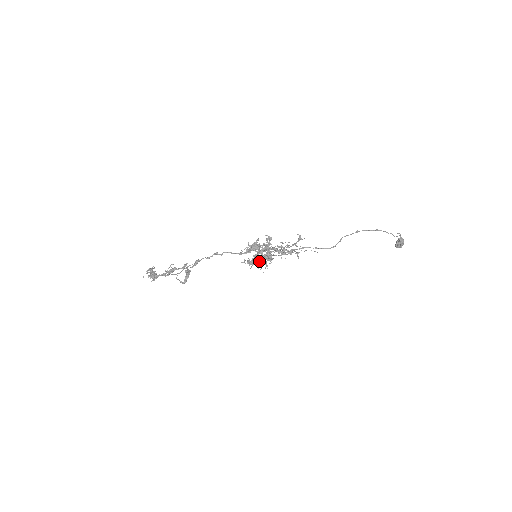
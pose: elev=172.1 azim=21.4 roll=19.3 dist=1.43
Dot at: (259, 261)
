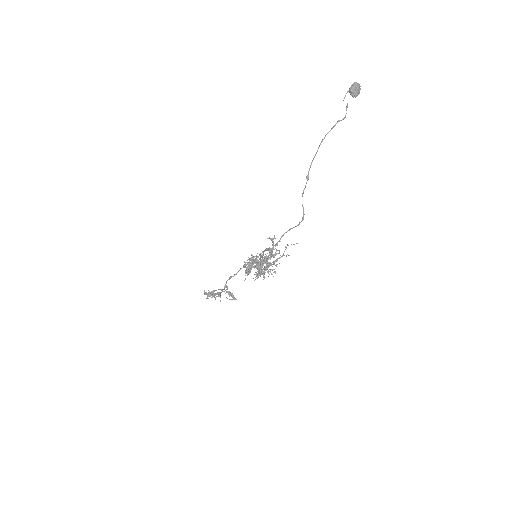
Dot at: occluded
